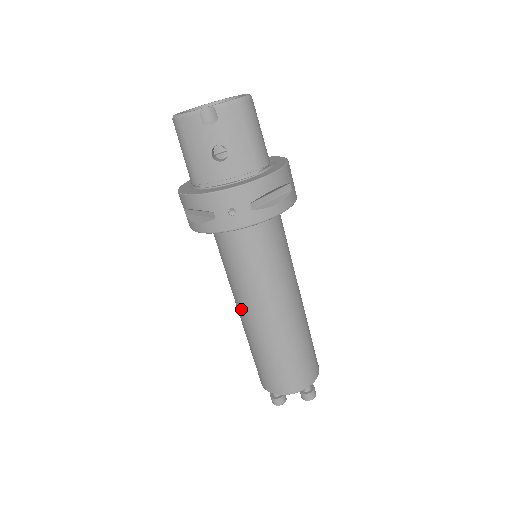
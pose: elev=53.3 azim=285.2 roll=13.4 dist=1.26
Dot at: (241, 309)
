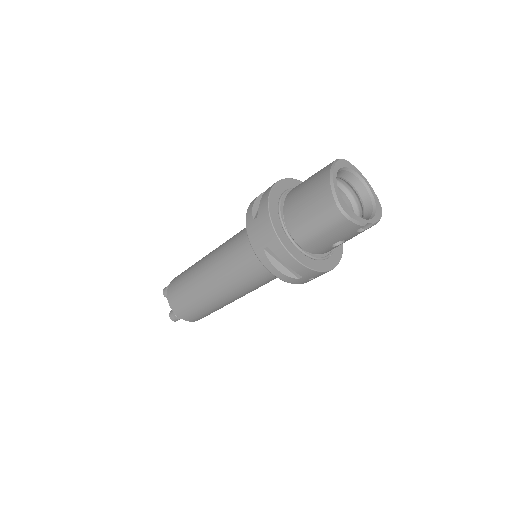
Dot at: (223, 289)
